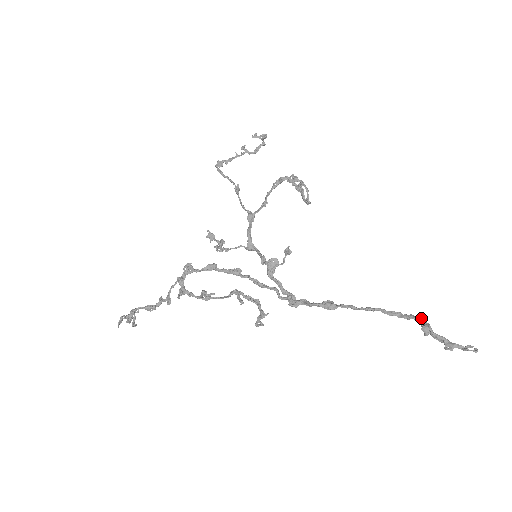
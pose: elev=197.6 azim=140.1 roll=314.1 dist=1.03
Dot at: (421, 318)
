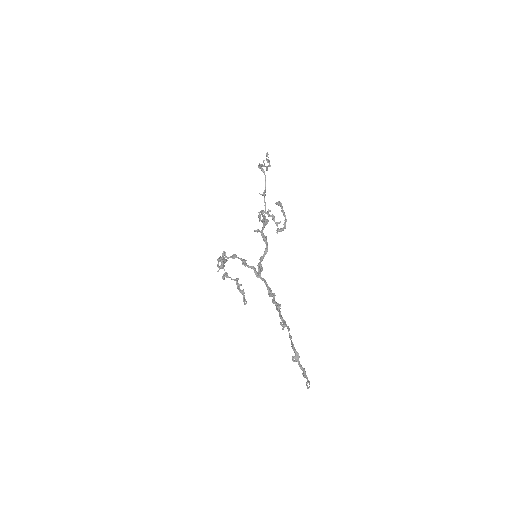
Dot at: (295, 350)
